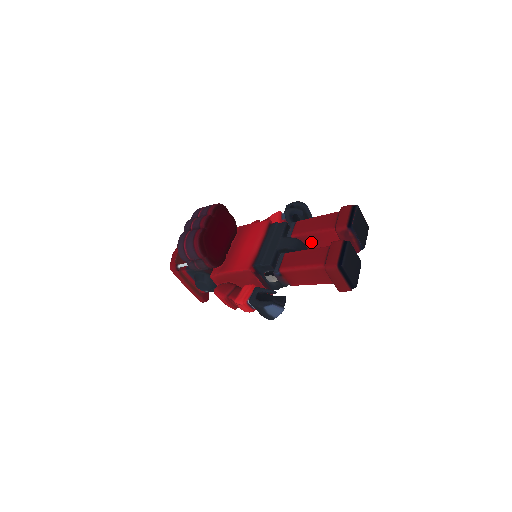
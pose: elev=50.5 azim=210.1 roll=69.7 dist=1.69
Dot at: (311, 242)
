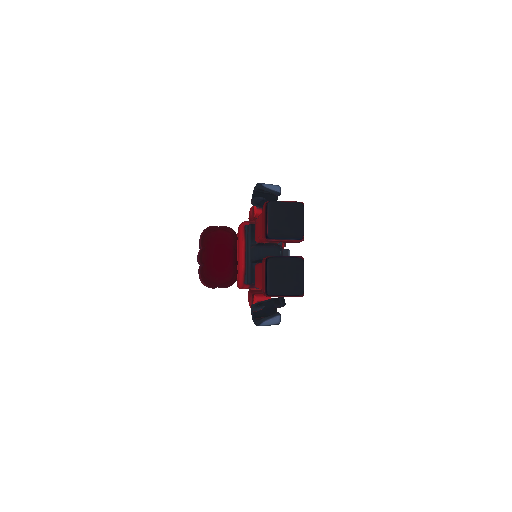
Dot at: occluded
